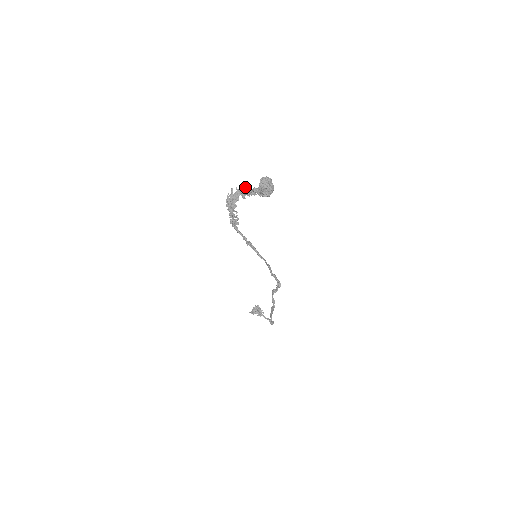
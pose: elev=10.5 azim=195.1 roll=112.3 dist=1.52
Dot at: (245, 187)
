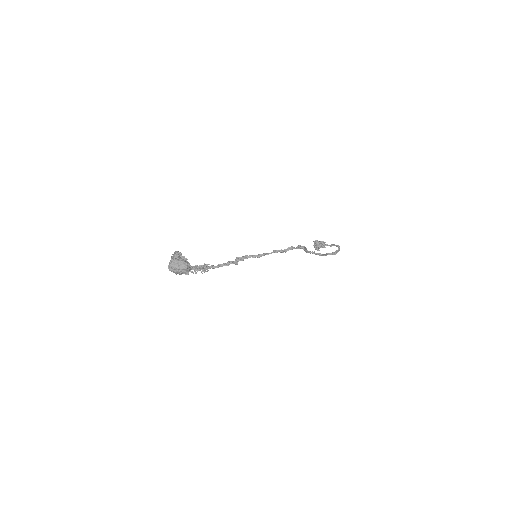
Dot at: occluded
